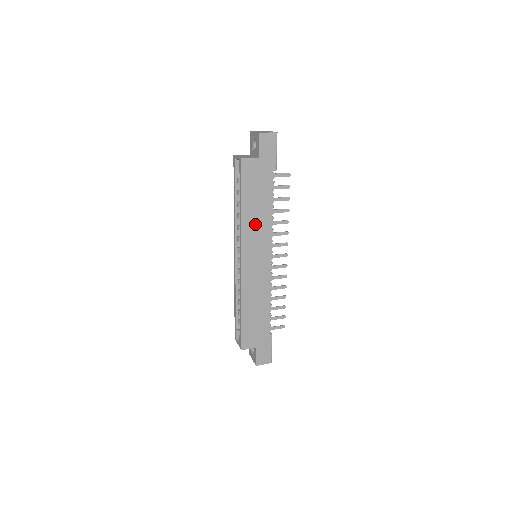
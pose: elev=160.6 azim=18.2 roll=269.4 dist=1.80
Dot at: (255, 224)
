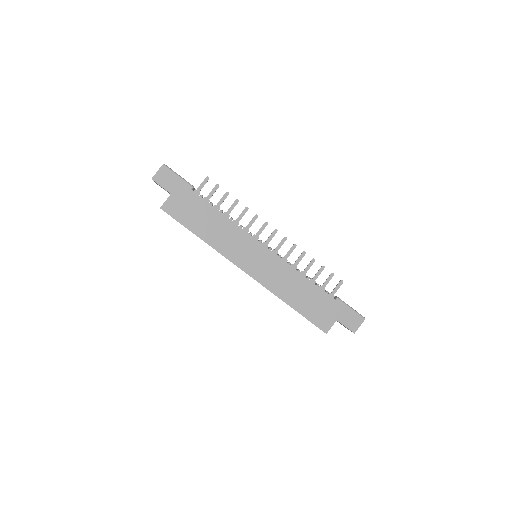
Dot at: (223, 237)
